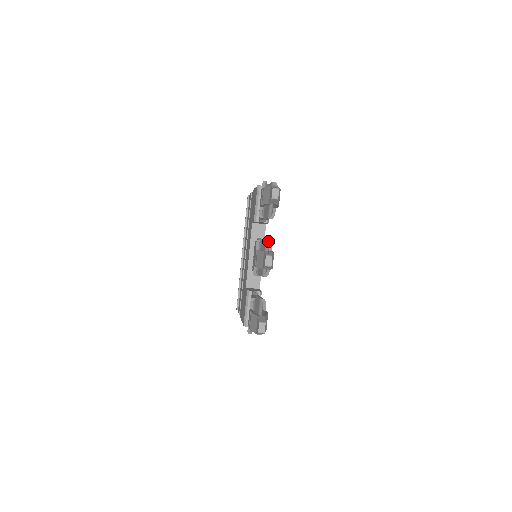
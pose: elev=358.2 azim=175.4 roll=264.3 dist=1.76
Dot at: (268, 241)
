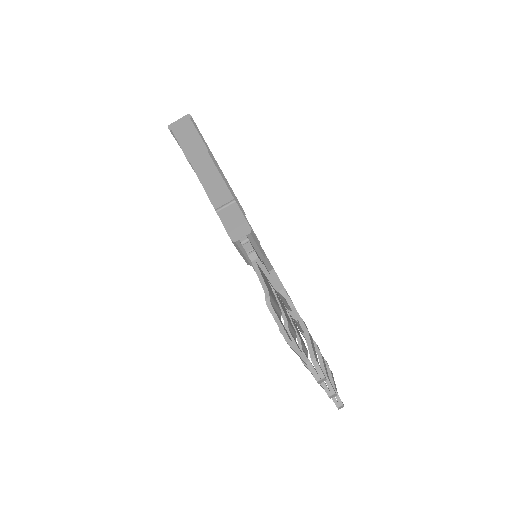
Dot at: occluded
